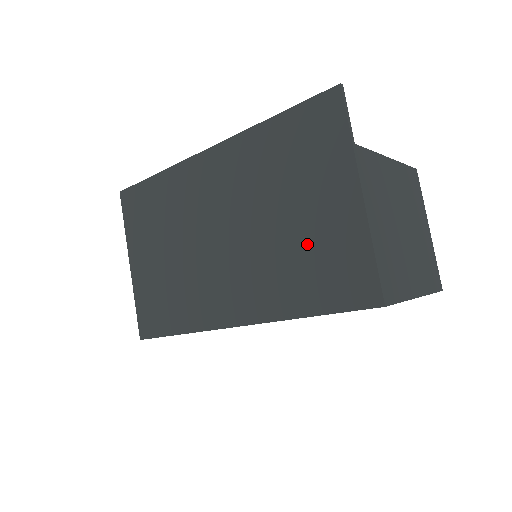
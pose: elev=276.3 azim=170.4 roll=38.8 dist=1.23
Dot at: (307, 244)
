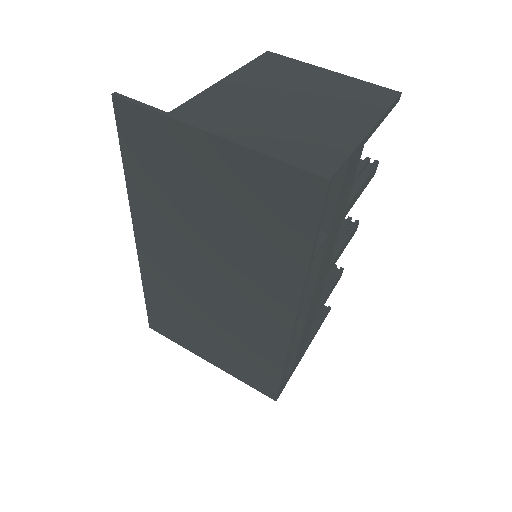
Dot at: (242, 213)
